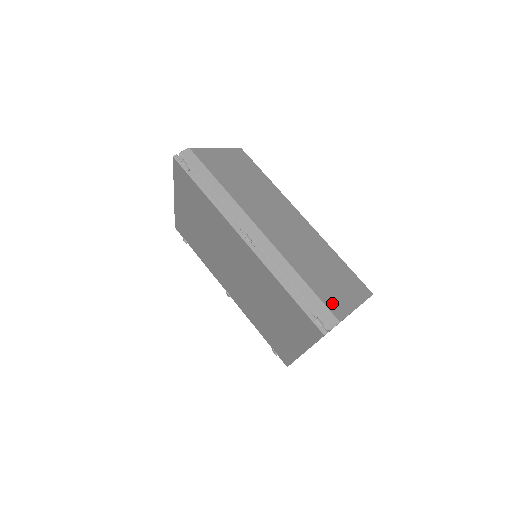
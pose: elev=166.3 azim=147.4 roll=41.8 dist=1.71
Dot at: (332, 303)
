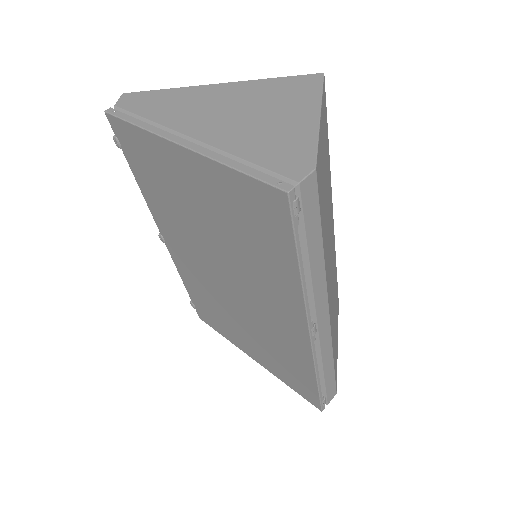
Dot at: (336, 370)
